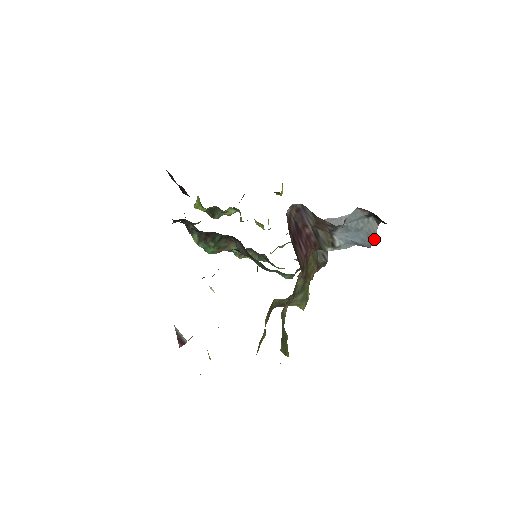
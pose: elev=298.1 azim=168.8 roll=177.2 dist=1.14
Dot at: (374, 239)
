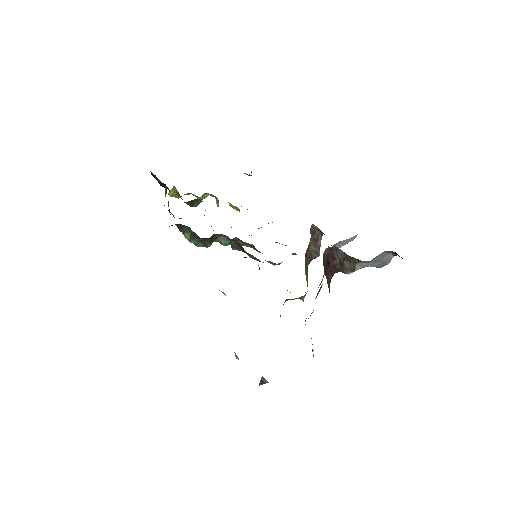
Dot at: (387, 264)
